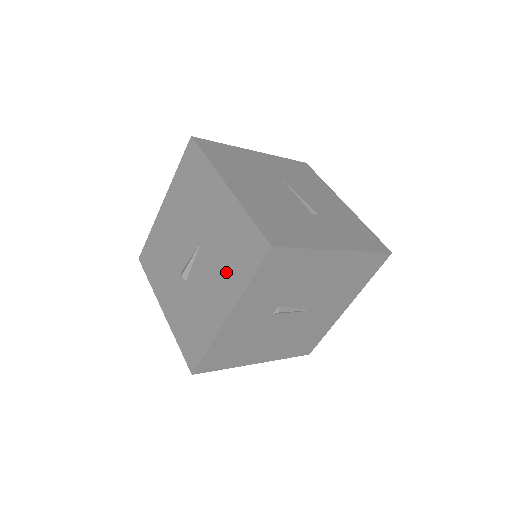
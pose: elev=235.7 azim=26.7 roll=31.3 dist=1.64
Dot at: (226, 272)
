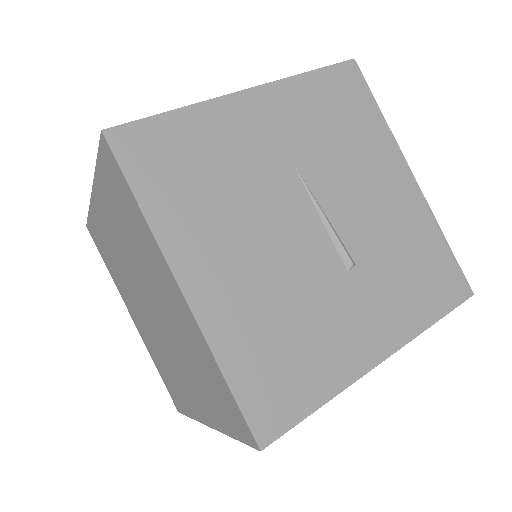
Dot at: (199, 388)
